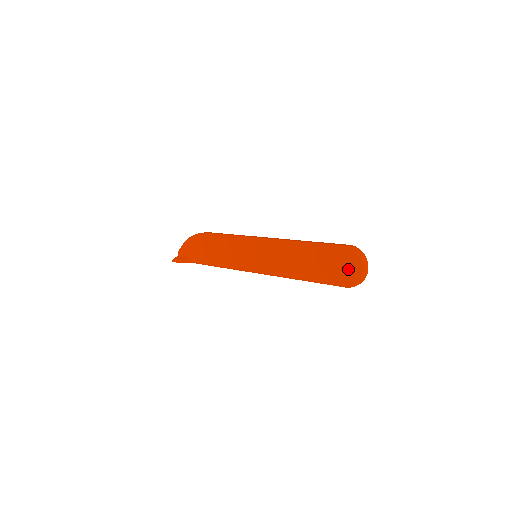
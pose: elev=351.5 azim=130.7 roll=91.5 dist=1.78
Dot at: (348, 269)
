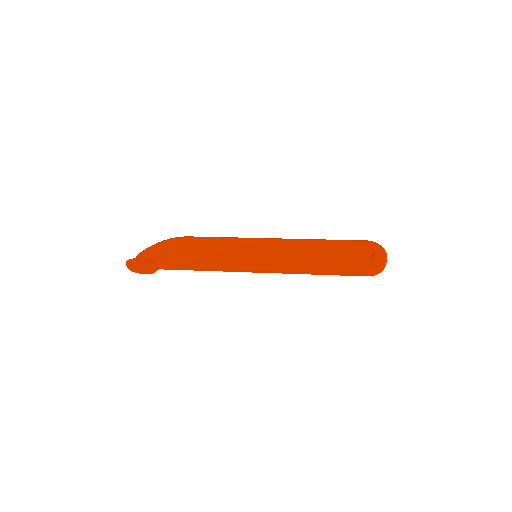
Dot at: occluded
